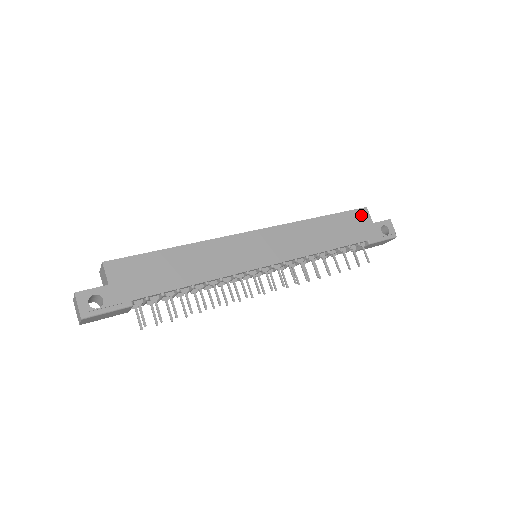
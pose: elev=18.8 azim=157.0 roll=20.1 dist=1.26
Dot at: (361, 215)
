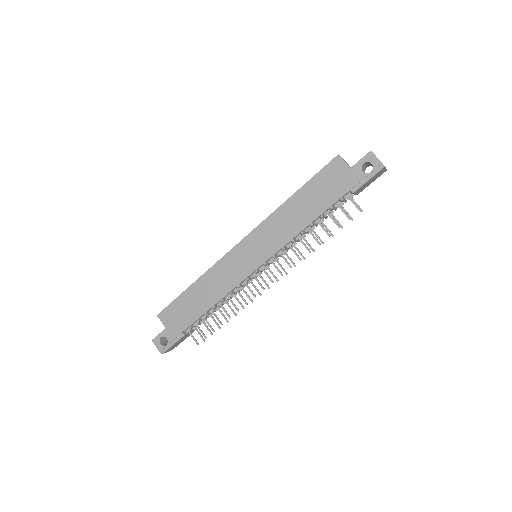
Dot at: (334, 167)
